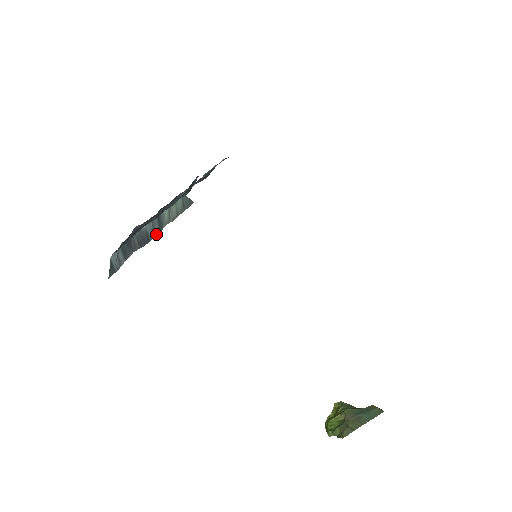
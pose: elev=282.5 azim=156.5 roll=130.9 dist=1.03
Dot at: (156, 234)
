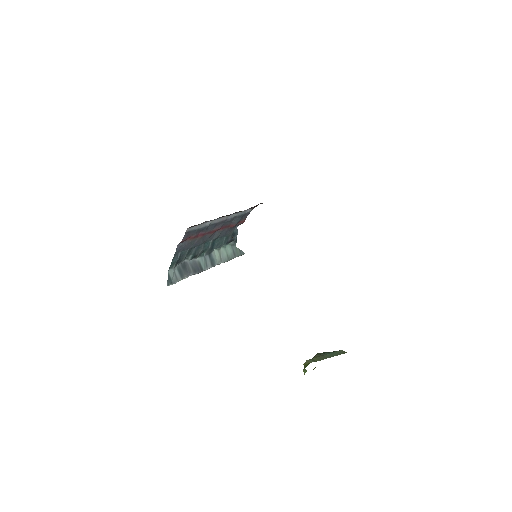
Dot at: (209, 268)
